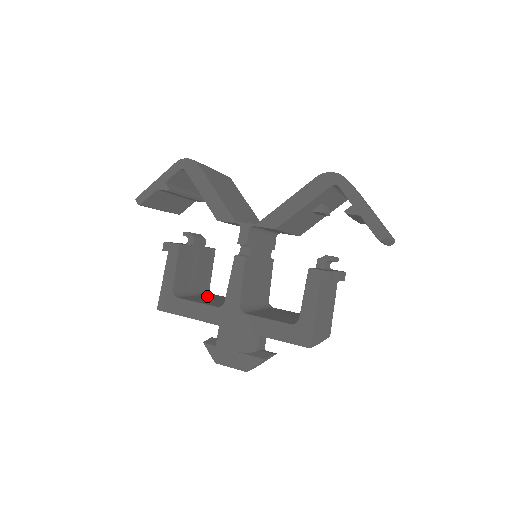
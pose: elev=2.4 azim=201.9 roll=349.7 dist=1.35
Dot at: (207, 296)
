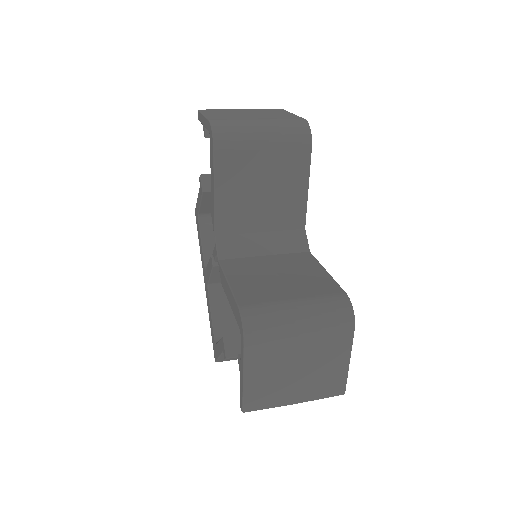
Dot at: occluded
